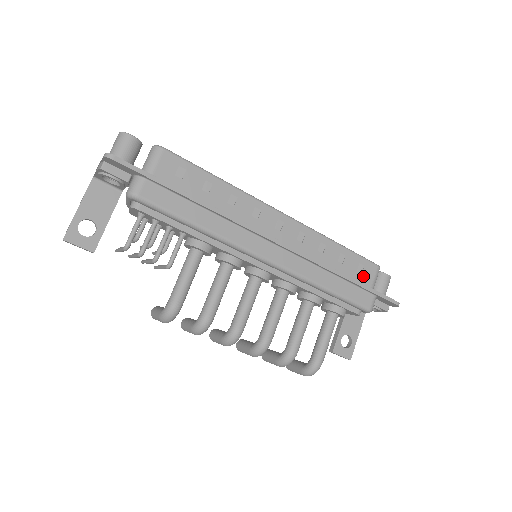
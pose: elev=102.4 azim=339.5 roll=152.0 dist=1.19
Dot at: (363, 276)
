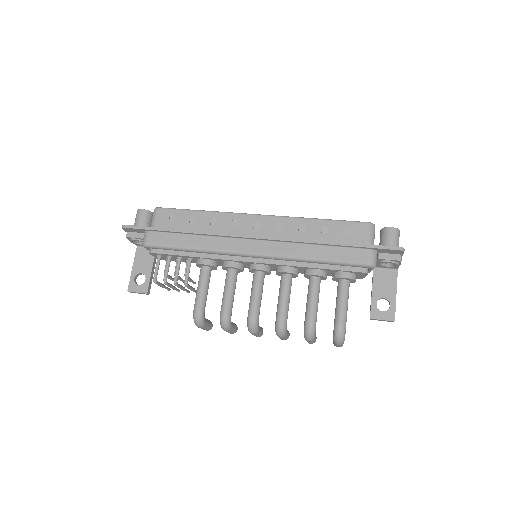
Dot at: (354, 237)
